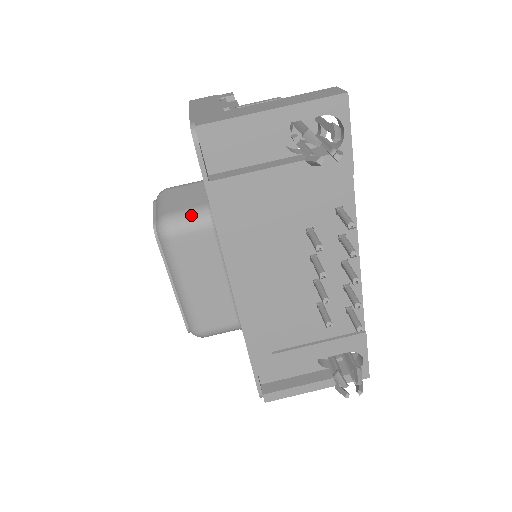
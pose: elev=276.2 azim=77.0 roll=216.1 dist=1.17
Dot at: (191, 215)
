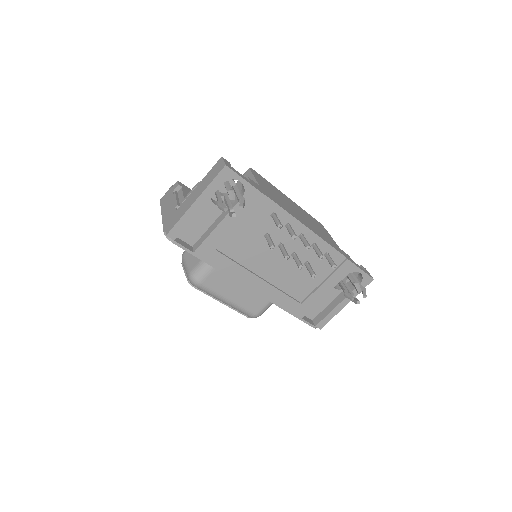
Dot at: (202, 266)
